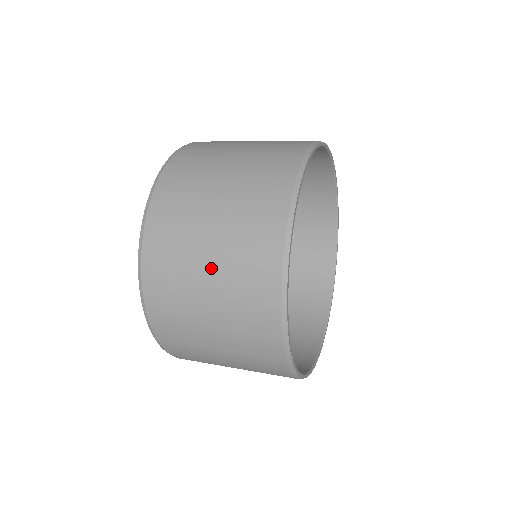
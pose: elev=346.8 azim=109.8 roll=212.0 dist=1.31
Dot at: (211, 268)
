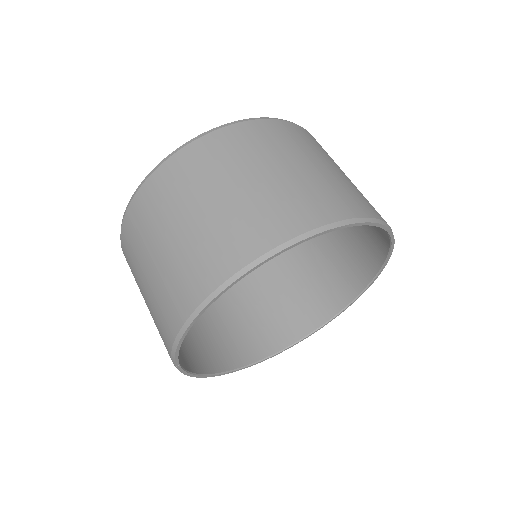
Dot at: (161, 254)
